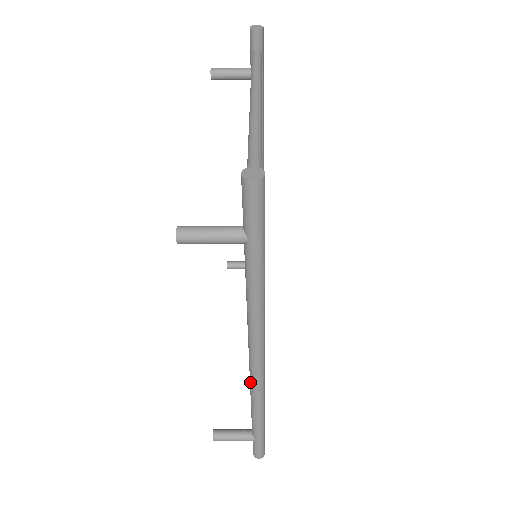
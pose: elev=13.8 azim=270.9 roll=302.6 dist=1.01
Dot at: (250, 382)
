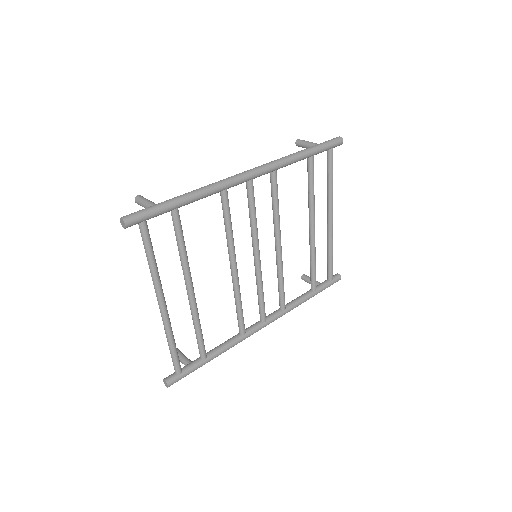
Dot at: occluded
